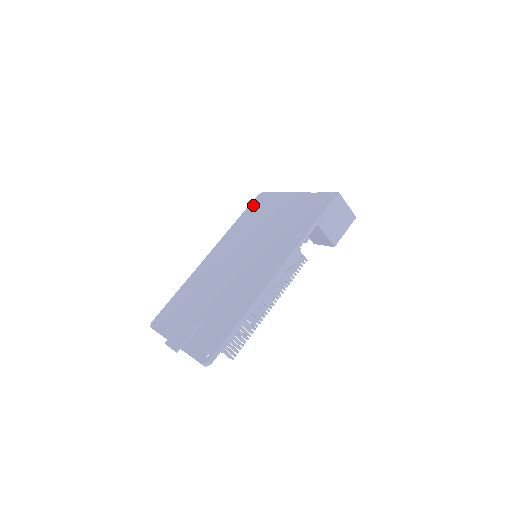
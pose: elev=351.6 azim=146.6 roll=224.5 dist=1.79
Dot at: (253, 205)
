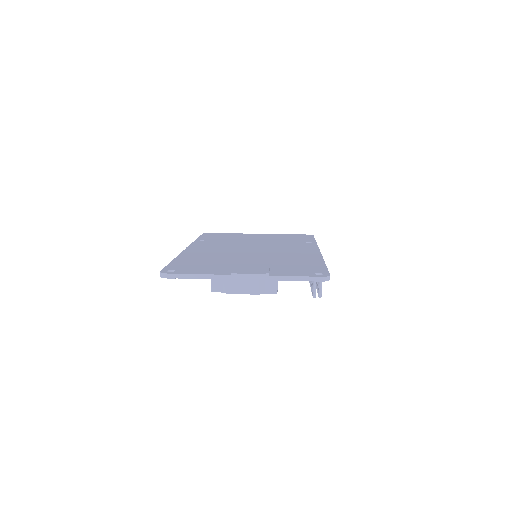
Dot at: (208, 235)
